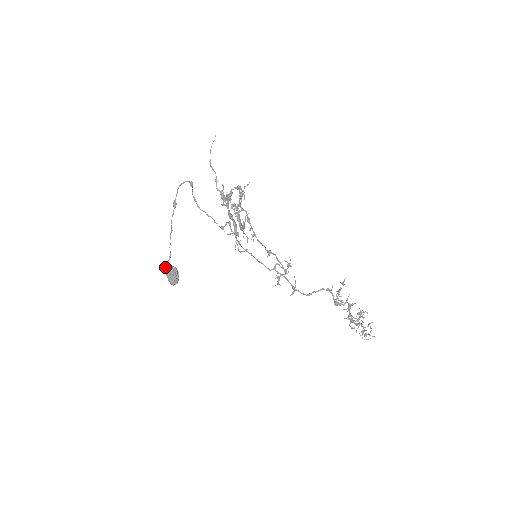
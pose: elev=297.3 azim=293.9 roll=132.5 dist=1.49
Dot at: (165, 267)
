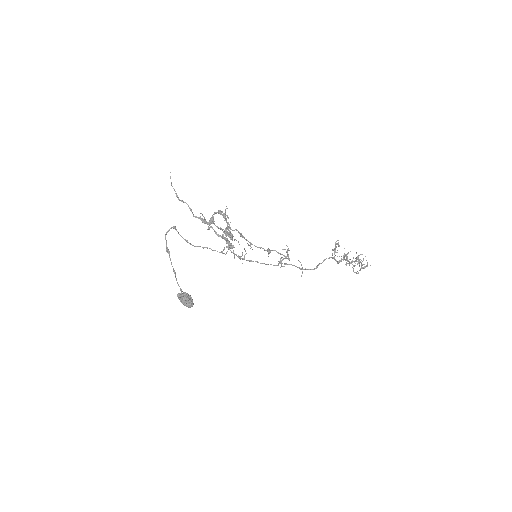
Dot at: (181, 301)
